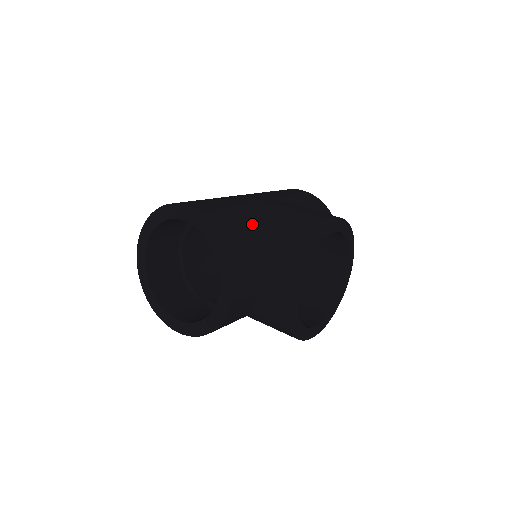
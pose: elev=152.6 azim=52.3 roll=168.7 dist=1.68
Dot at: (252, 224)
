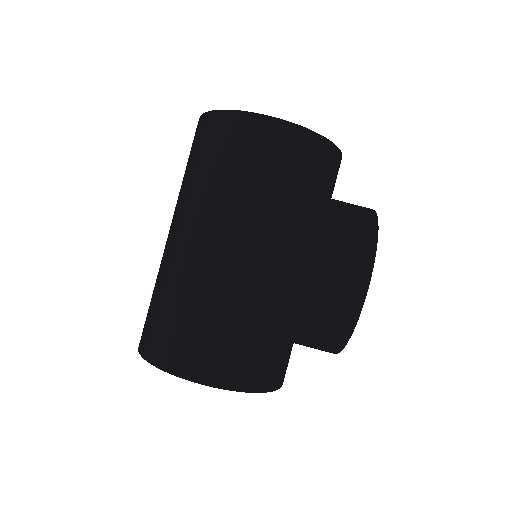
Dot at: (271, 329)
